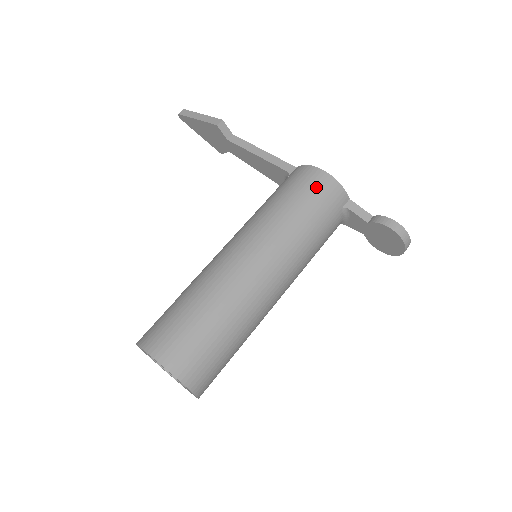
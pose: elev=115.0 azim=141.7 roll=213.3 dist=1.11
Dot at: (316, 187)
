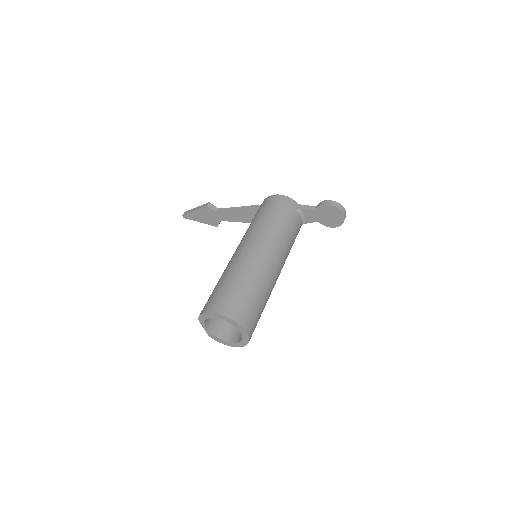
Dot at: (275, 203)
